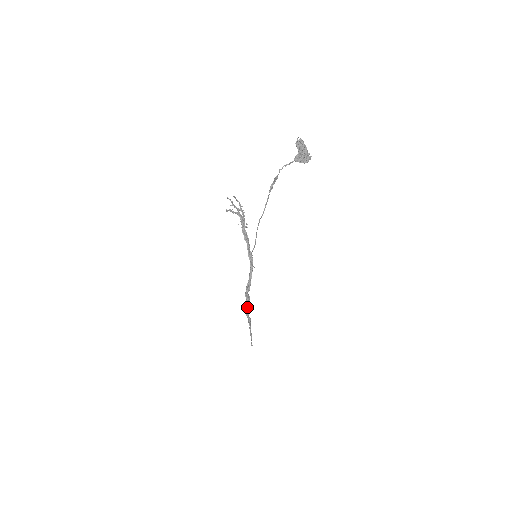
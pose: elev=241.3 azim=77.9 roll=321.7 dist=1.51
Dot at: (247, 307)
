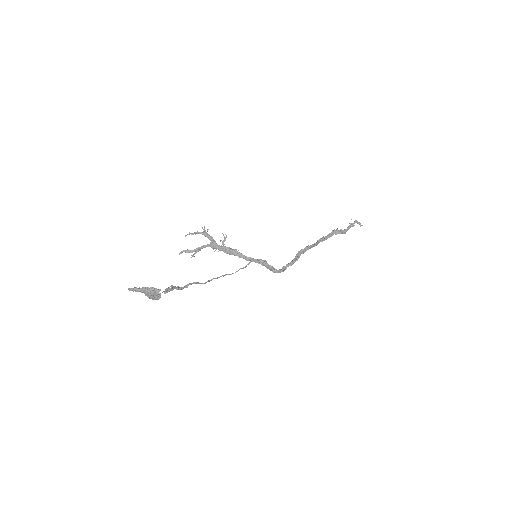
Dot at: (308, 249)
